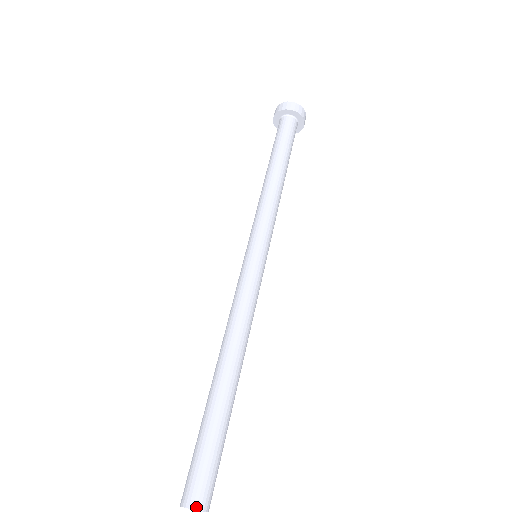
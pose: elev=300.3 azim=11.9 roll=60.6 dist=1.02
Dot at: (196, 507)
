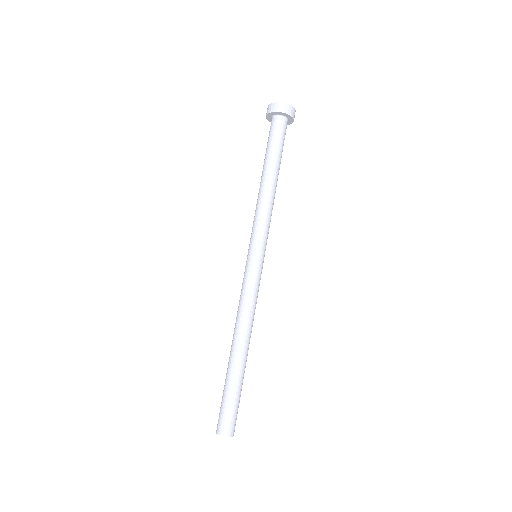
Dot at: (231, 435)
